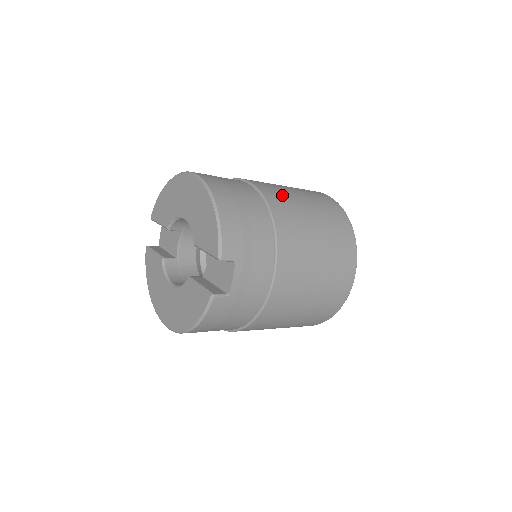
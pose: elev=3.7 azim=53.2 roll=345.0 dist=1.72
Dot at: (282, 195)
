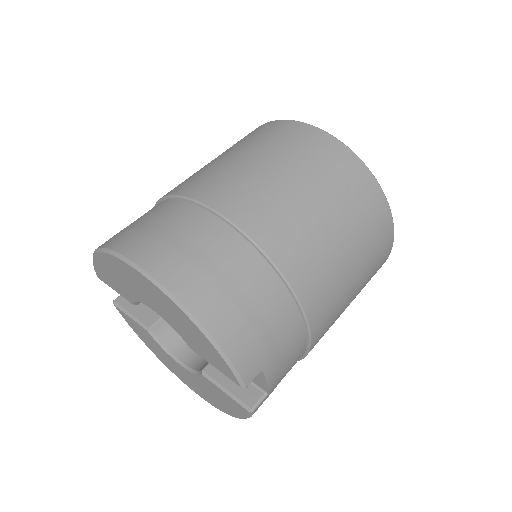
Dot at: (271, 207)
